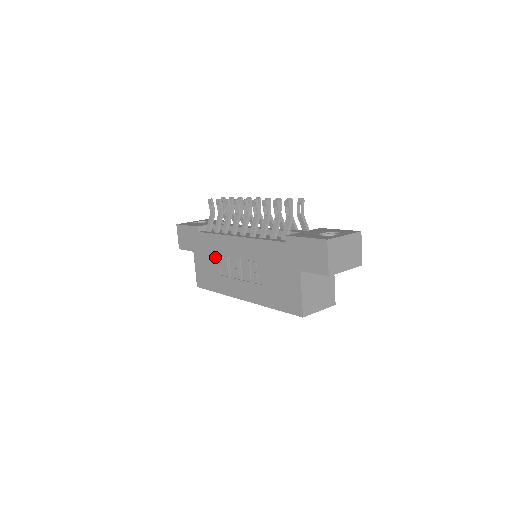
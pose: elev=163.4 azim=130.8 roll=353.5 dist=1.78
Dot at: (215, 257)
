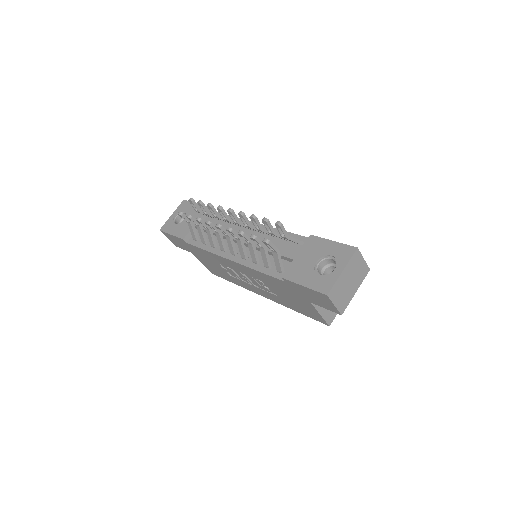
Dot at: (217, 264)
